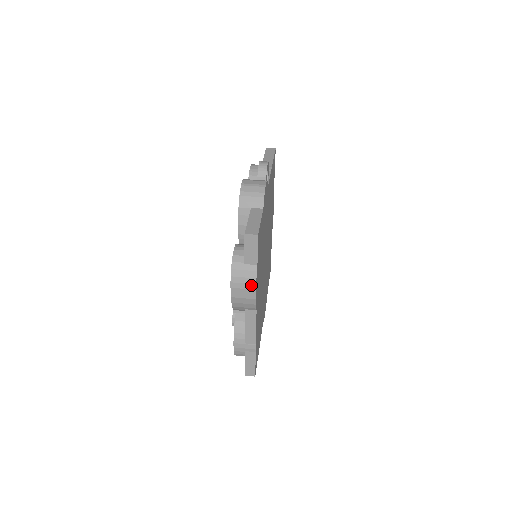
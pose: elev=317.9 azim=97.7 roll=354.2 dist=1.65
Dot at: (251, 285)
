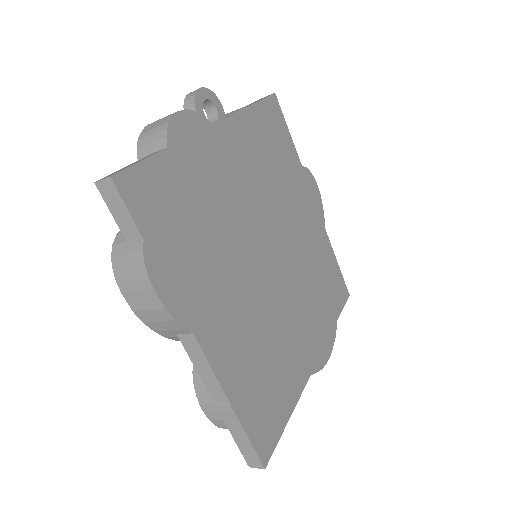
Dot at: (143, 280)
